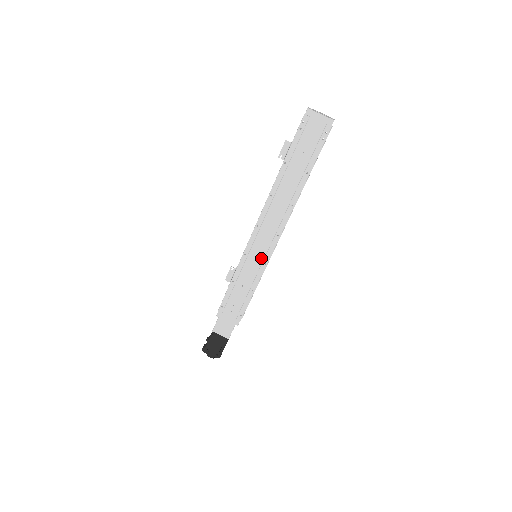
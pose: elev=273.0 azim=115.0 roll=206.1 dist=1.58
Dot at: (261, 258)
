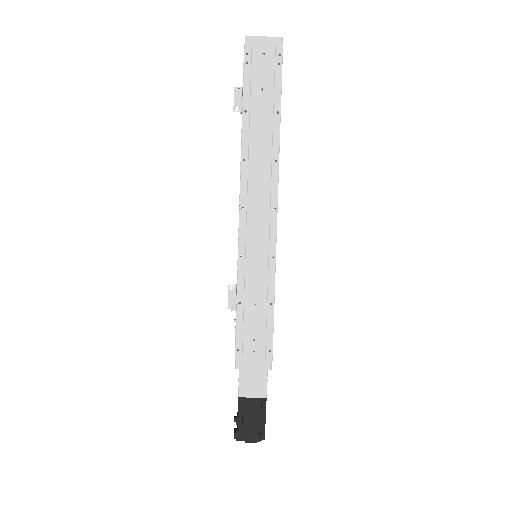
Dot at: (264, 251)
